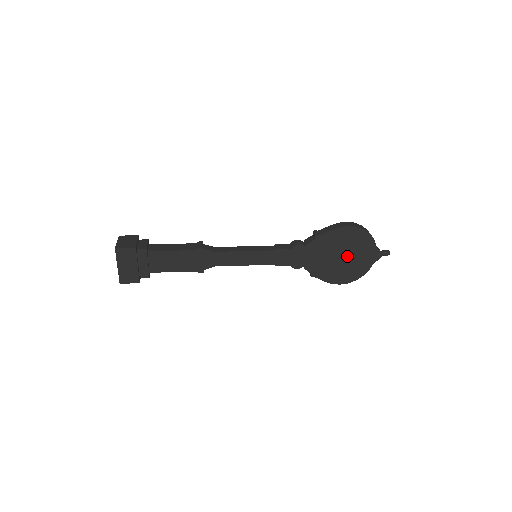
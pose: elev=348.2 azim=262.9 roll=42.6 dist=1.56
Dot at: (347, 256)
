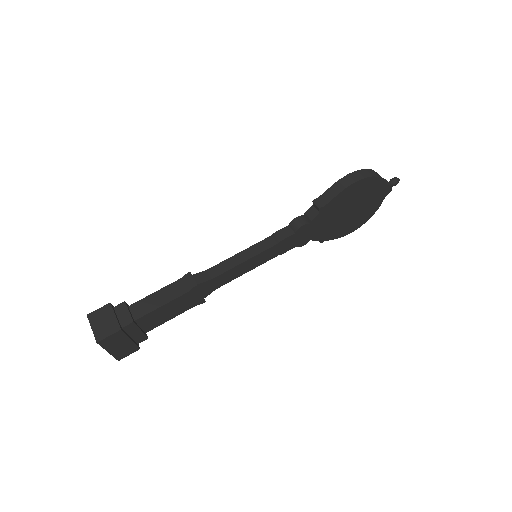
Dot at: (356, 208)
